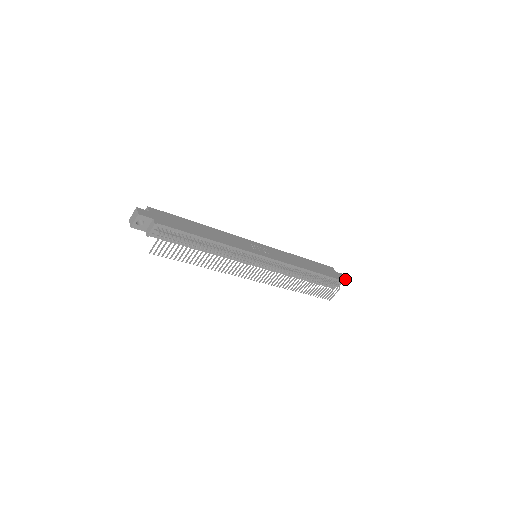
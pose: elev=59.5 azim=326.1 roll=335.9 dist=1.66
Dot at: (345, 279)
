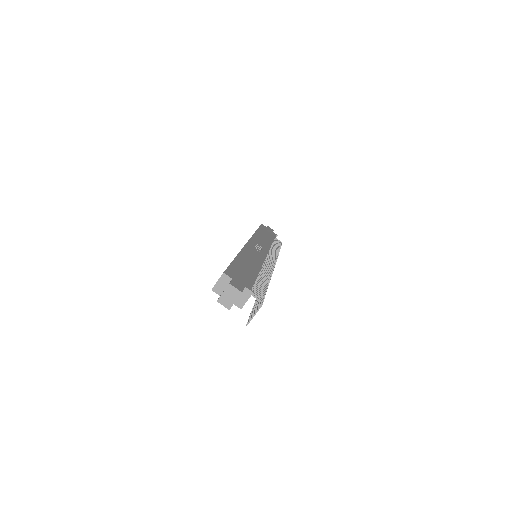
Dot at: (273, 230)
